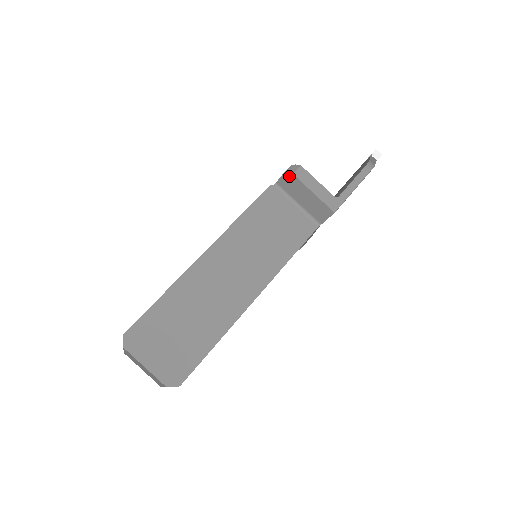
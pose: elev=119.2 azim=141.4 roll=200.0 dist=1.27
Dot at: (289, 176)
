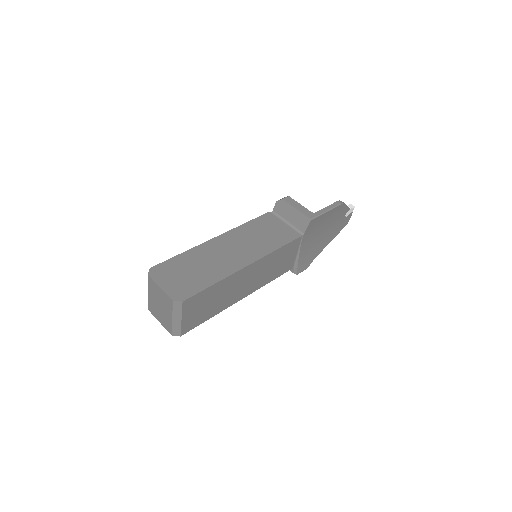
Dot at: (280, 202)
